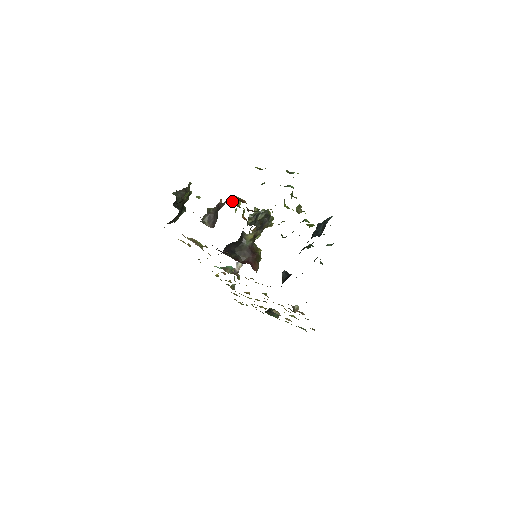
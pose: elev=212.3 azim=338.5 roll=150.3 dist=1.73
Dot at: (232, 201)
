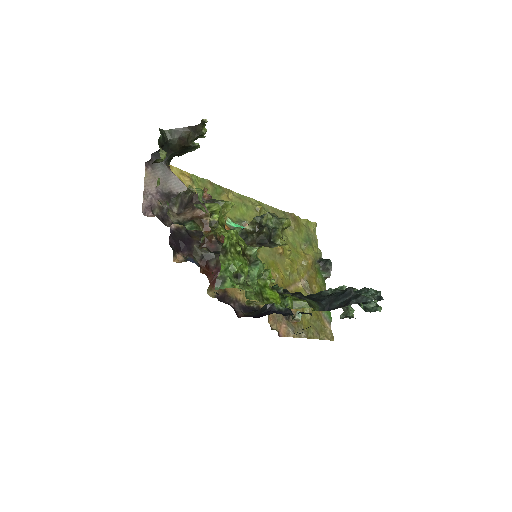
Dot at: (216, 202)
